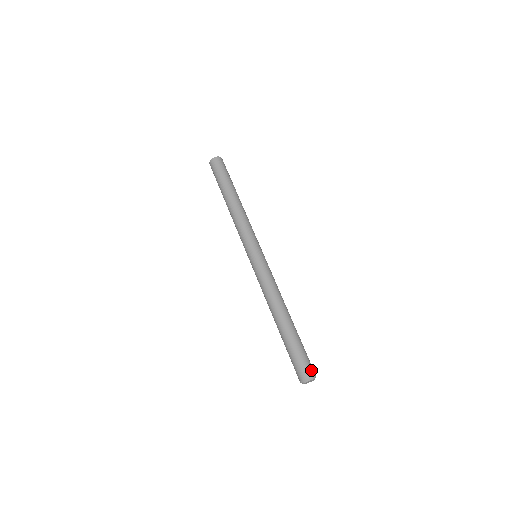
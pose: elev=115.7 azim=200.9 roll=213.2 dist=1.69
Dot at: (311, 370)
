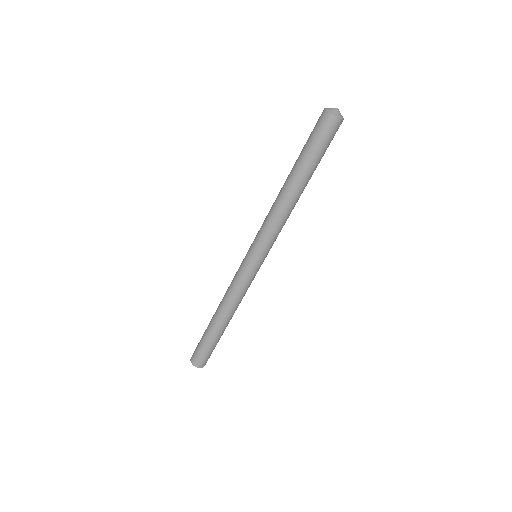
Dot at: (205, 363)
